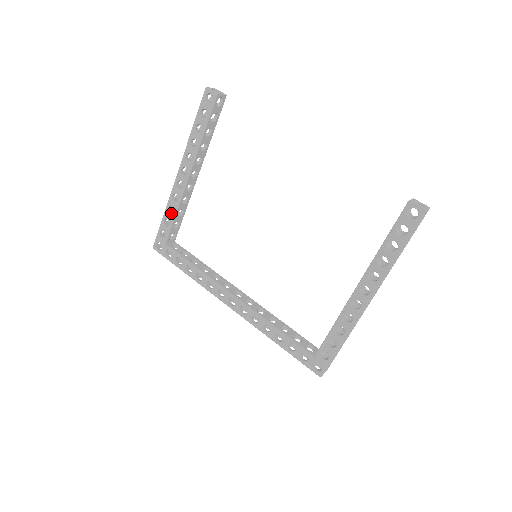
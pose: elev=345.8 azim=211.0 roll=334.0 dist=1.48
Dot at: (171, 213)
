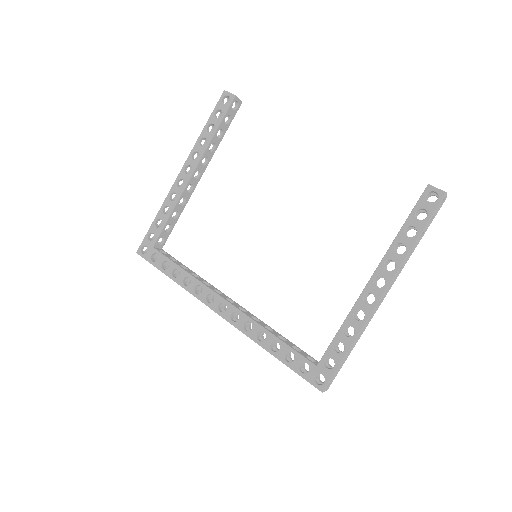
Dot at: (165, 214)
